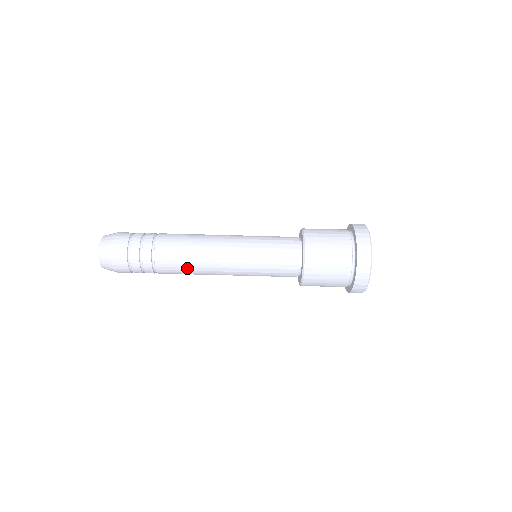
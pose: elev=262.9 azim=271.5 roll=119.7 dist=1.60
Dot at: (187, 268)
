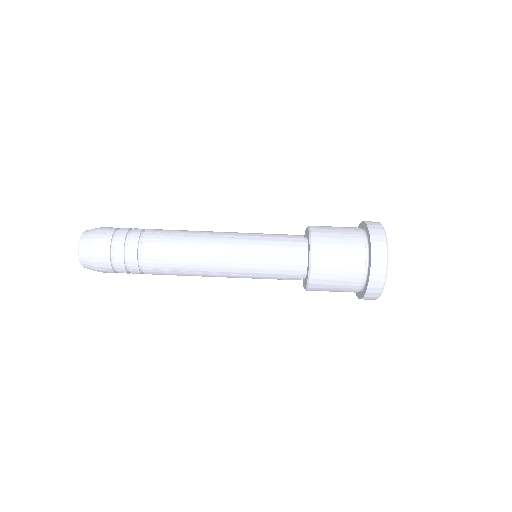
Dot at: (180, 275)
